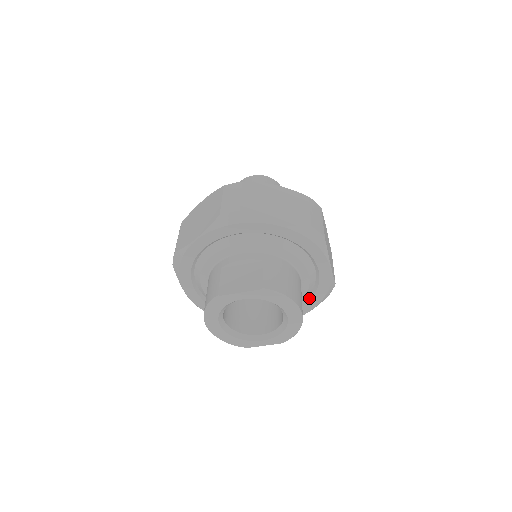
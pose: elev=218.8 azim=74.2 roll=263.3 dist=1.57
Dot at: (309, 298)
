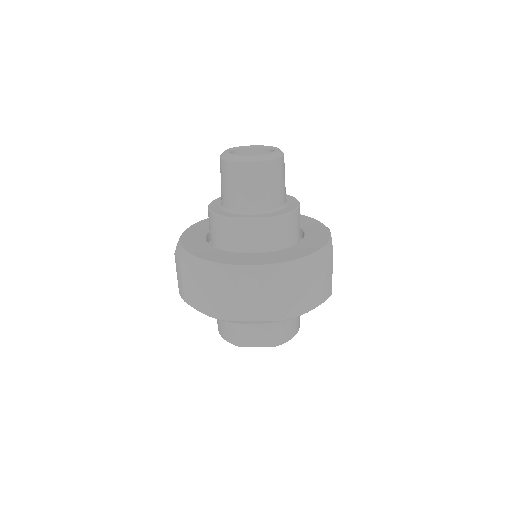
Dot at: occluded
